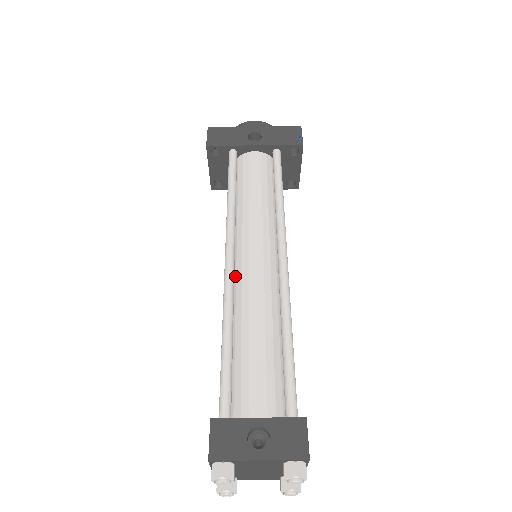
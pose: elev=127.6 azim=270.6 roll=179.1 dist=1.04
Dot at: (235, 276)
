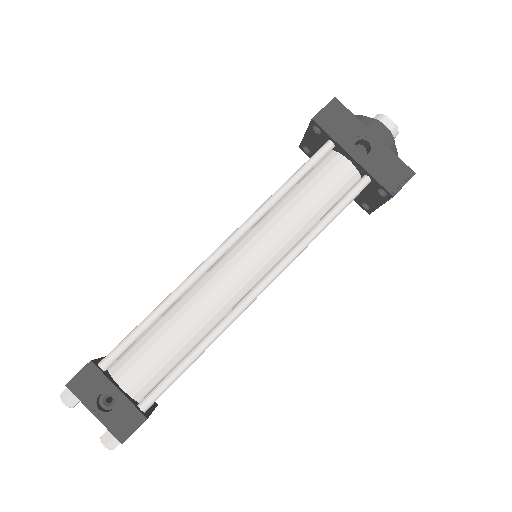
Dot at: (215, 265)
